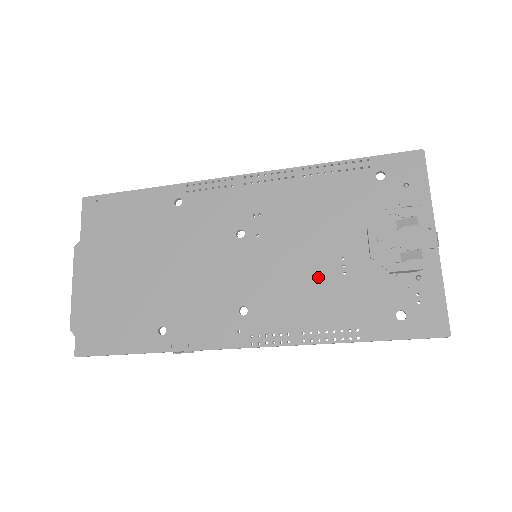
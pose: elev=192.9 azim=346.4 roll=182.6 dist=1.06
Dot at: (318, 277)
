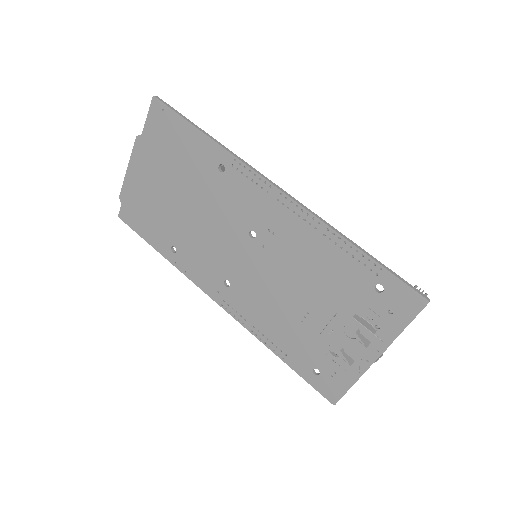
Dot at: (284, 308)
